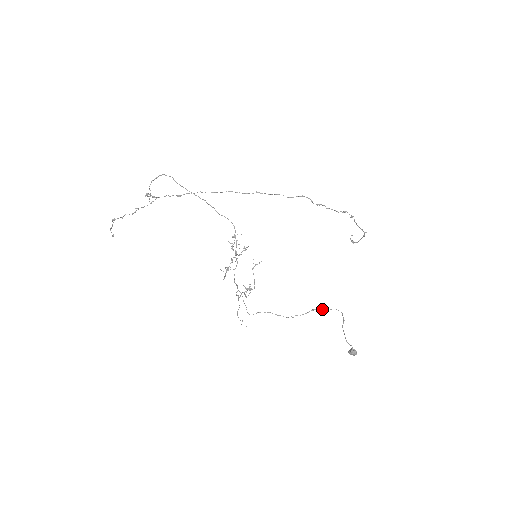
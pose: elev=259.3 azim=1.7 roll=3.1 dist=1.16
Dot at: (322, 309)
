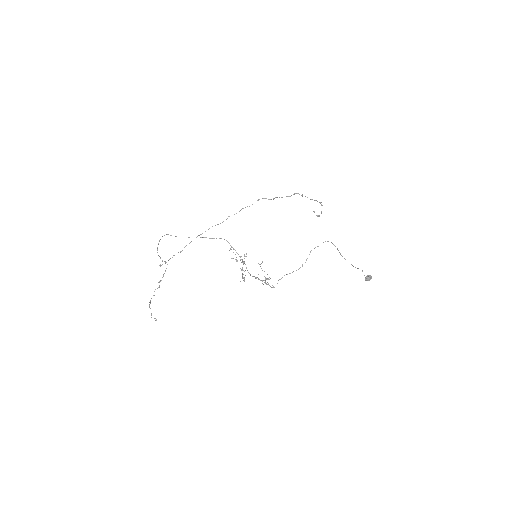
Dot at: occluded
